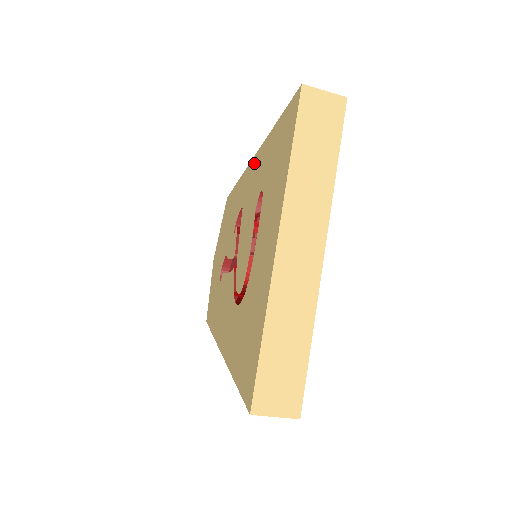
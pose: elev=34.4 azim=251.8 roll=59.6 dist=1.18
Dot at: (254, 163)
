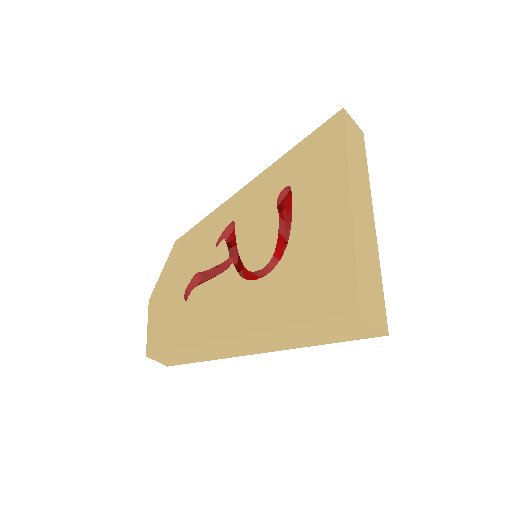
Dot at: (253, 185)
